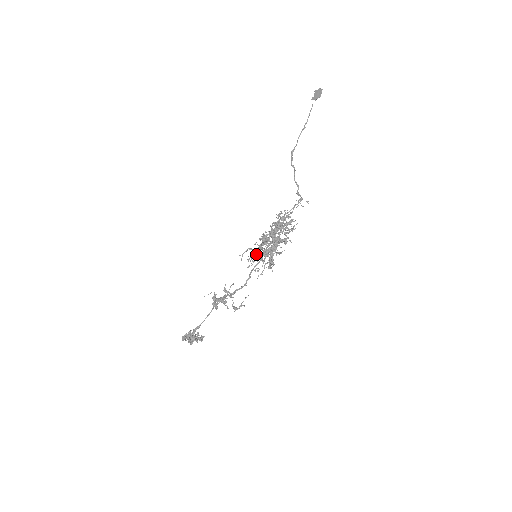
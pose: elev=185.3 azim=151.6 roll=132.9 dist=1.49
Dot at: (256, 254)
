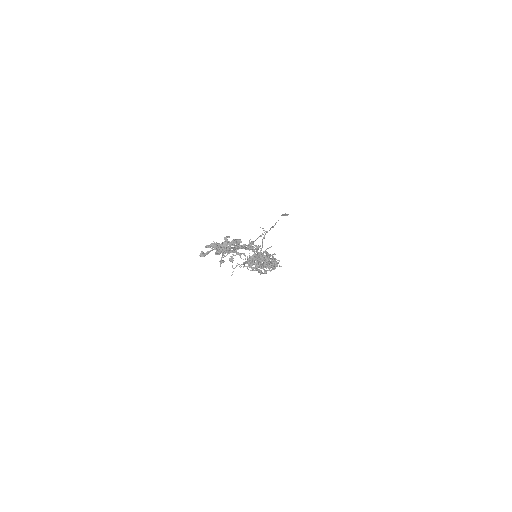
Dot at: (248, 262)
